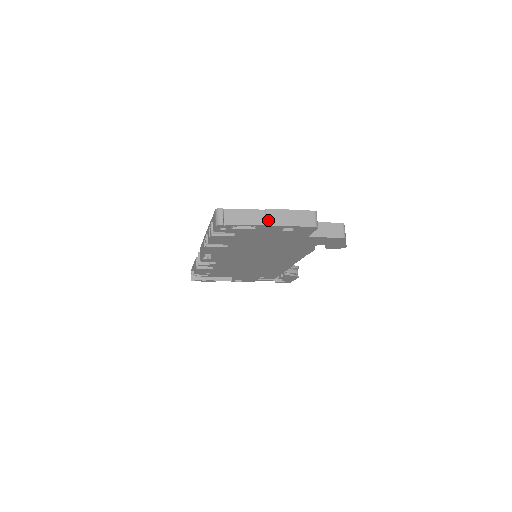
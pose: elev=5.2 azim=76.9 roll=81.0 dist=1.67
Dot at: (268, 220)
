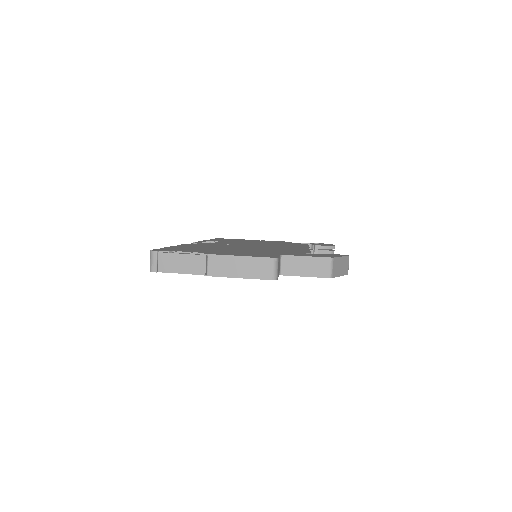
Dot at: (210, 269)
